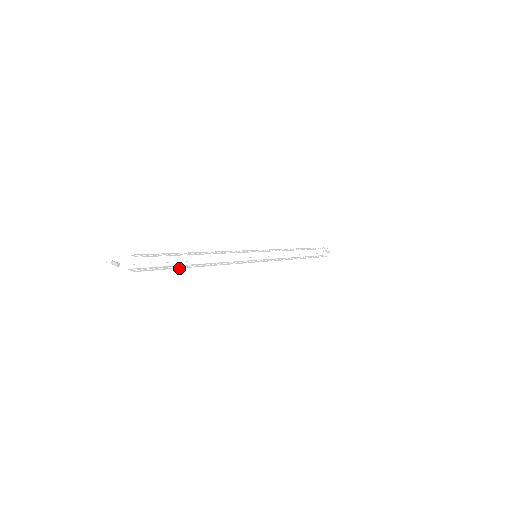
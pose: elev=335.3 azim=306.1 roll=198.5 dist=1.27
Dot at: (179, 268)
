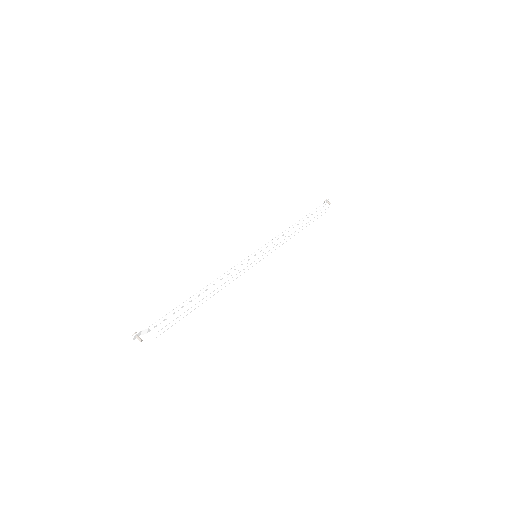
Dot at: (188, 313)
